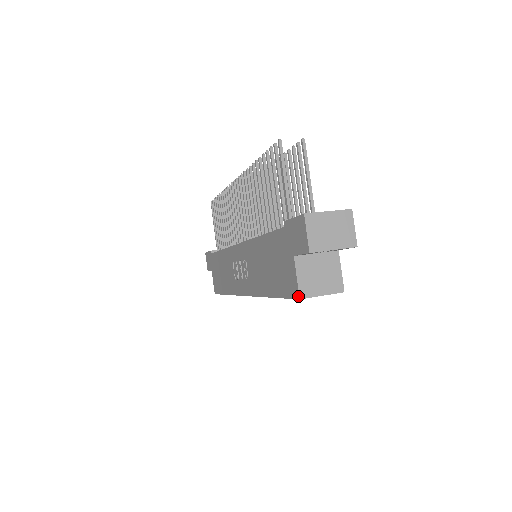
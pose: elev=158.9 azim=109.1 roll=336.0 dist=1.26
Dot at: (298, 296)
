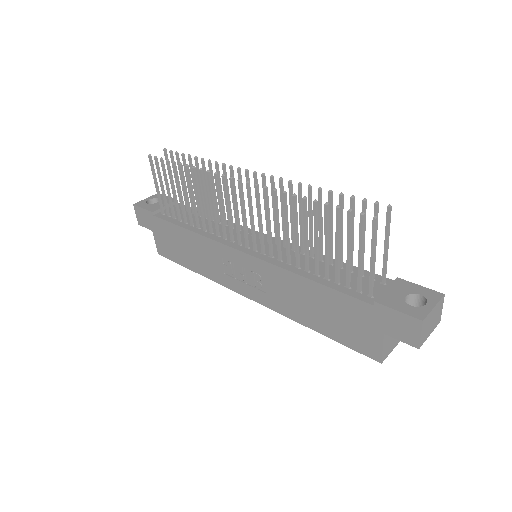
Dot at: (380, 361)
